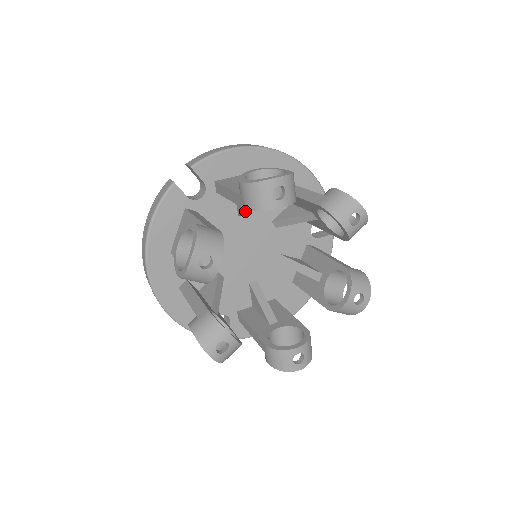
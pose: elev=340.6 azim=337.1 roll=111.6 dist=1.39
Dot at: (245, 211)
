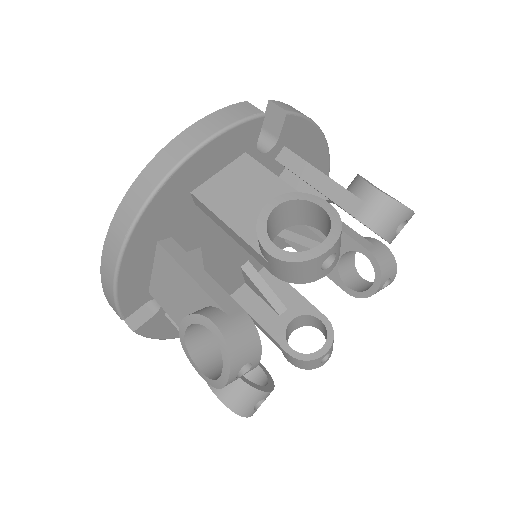
Dot at: occluded
